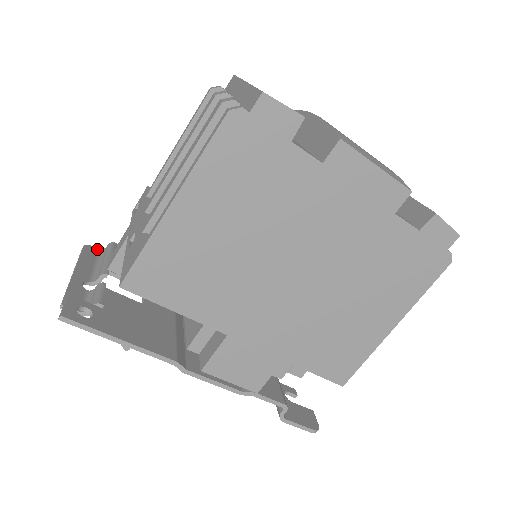
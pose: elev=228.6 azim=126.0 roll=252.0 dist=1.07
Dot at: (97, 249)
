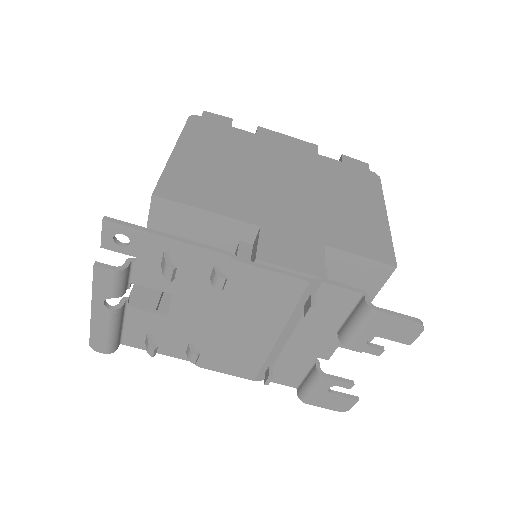
Dot at: (105, 348)
